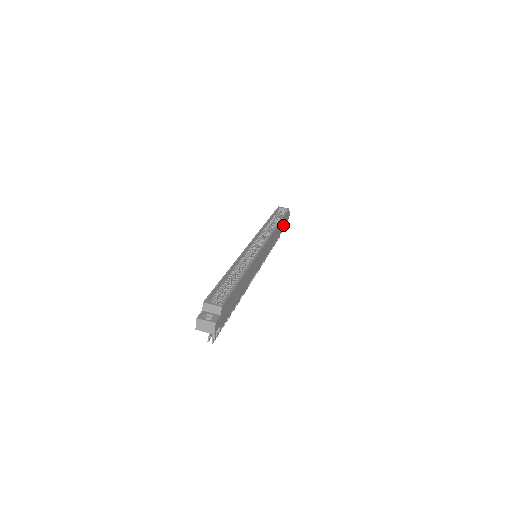
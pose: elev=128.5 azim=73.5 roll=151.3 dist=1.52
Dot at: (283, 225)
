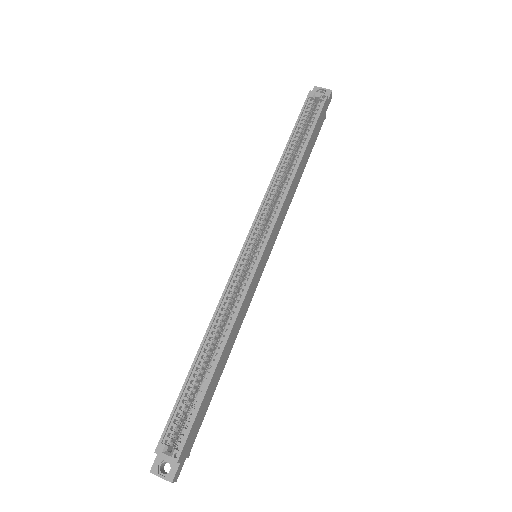
Dot at: (315, 135)
